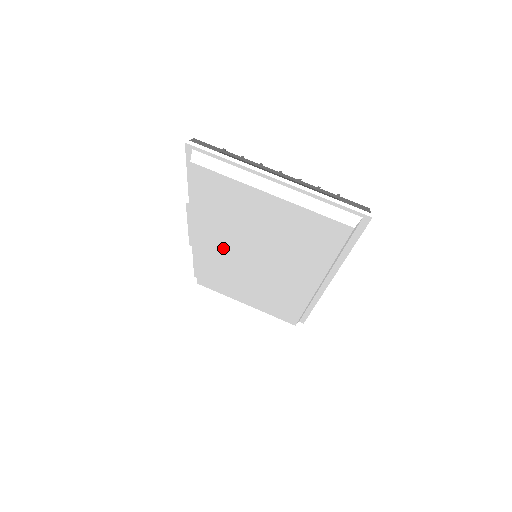
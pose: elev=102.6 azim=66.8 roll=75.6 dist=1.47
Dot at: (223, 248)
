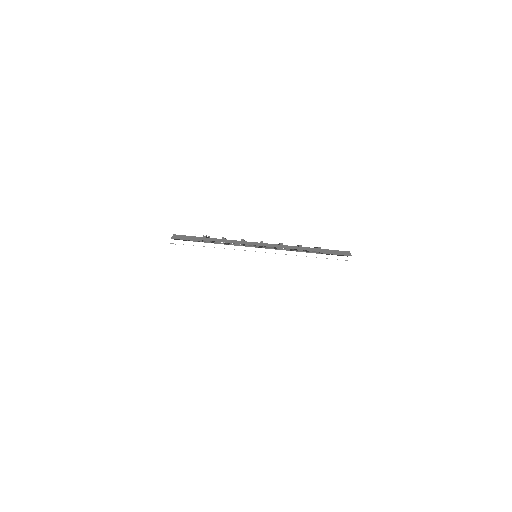
Dot at: occluded
